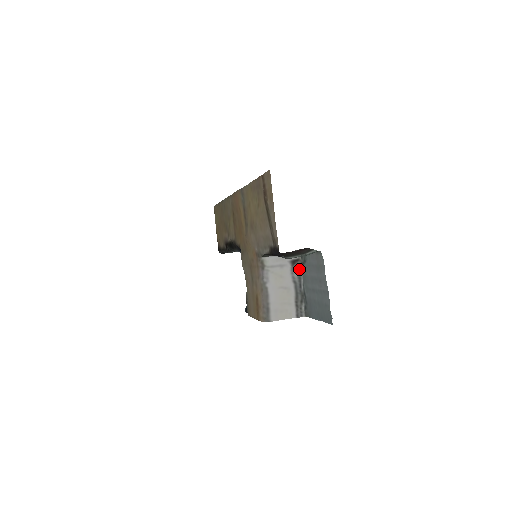
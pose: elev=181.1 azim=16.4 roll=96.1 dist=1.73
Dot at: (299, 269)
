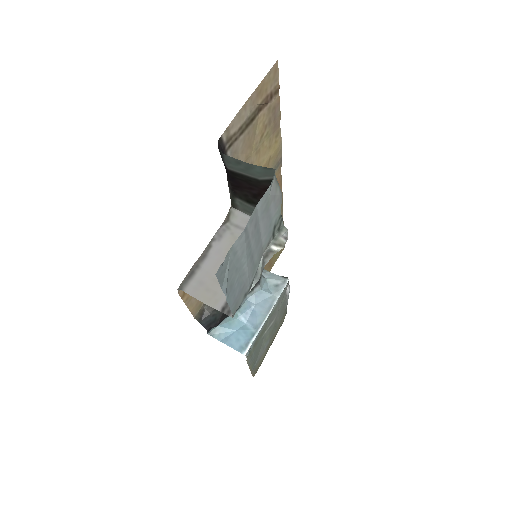
Dot at: occluded
